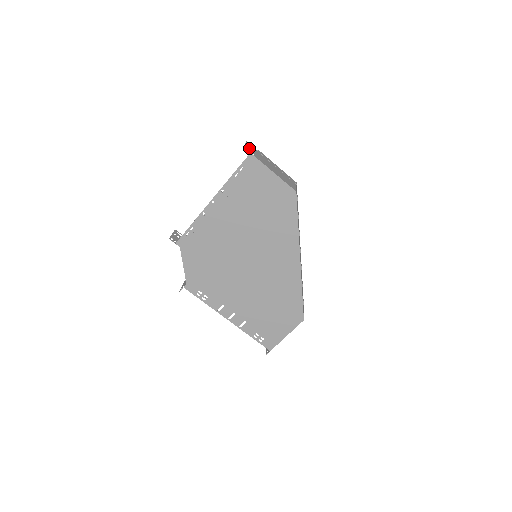
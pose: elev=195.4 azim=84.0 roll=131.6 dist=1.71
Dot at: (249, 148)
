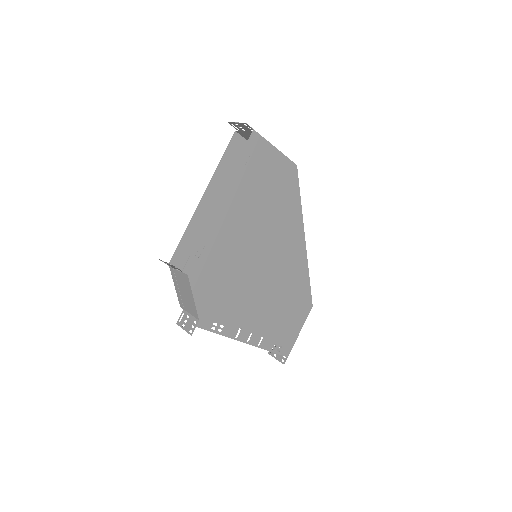
Dot at: (242, 126)
